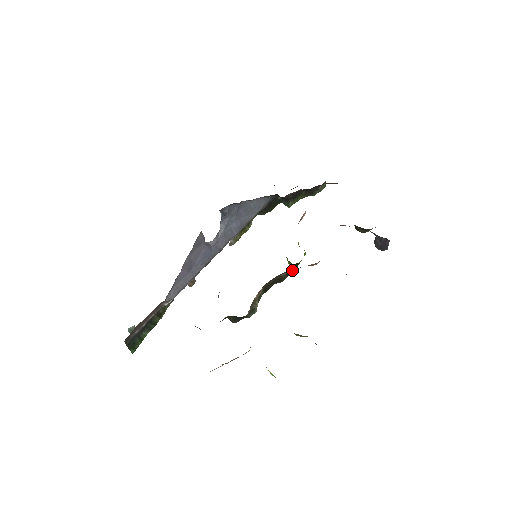
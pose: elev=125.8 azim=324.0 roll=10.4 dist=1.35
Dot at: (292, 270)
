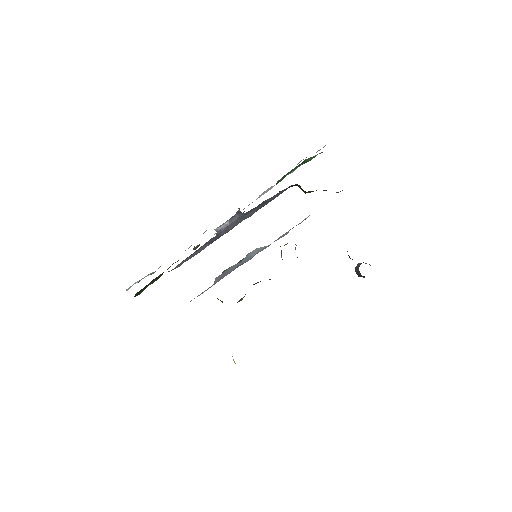
Dot at: occluded
